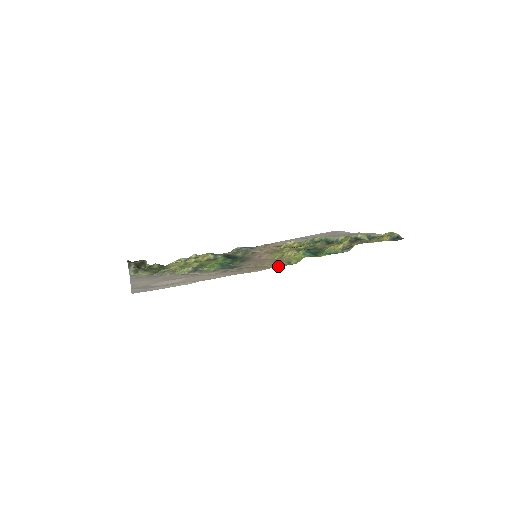
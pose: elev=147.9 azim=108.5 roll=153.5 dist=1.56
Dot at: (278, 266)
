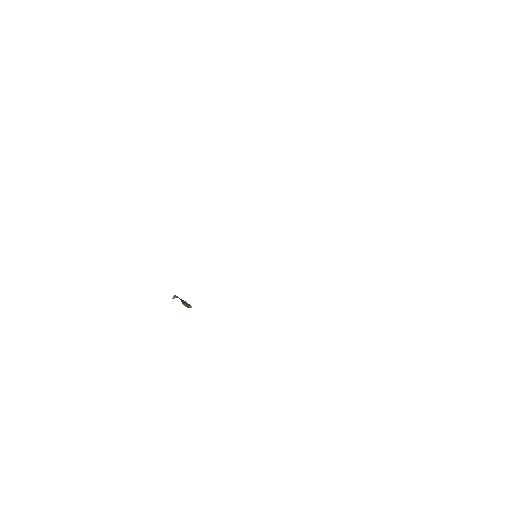
Dot at: occluded
